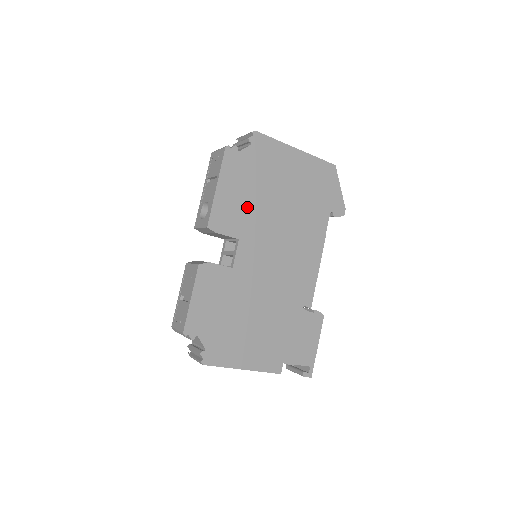
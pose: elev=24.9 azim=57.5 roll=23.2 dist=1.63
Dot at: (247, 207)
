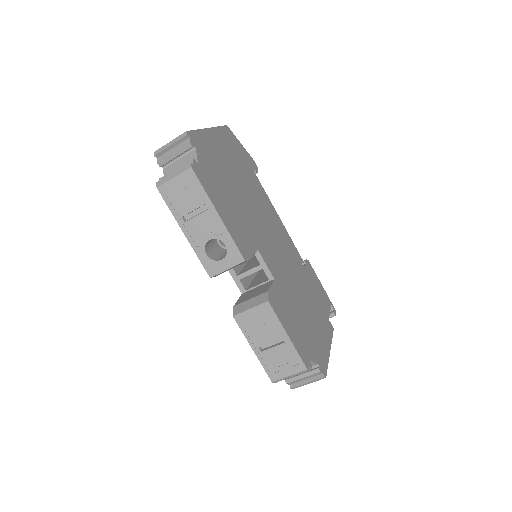
Dot at: (238, 215)
